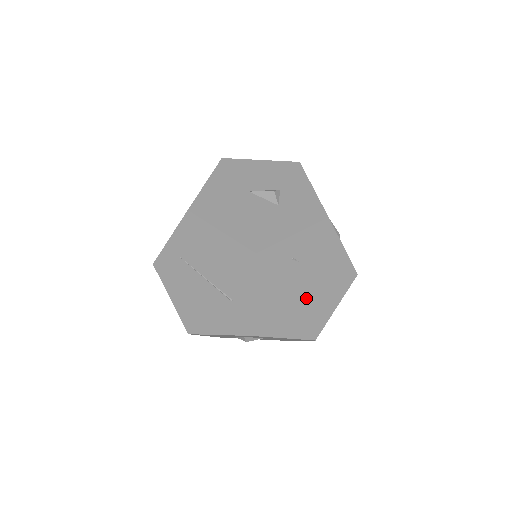
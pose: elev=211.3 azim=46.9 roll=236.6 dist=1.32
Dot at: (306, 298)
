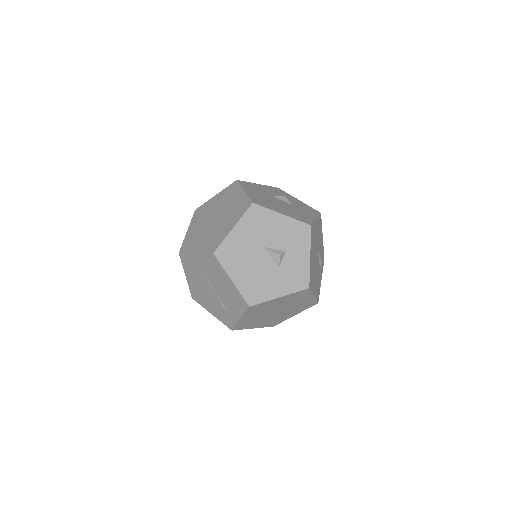
Dot at: (276, 315)
